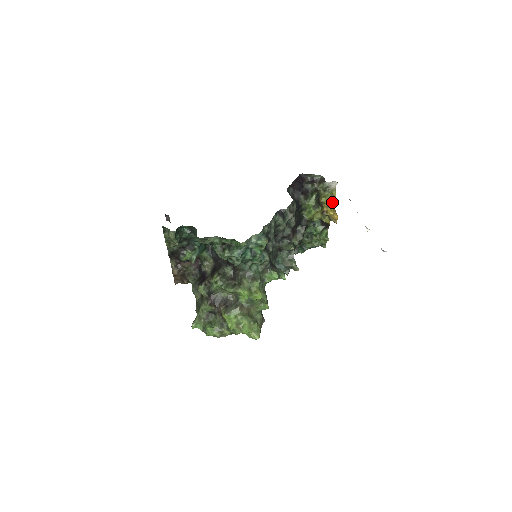
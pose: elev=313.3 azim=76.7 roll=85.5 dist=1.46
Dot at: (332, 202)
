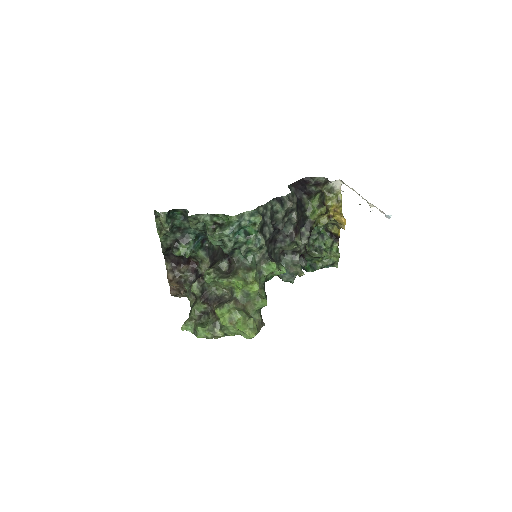
Dot at: (338, 206)
